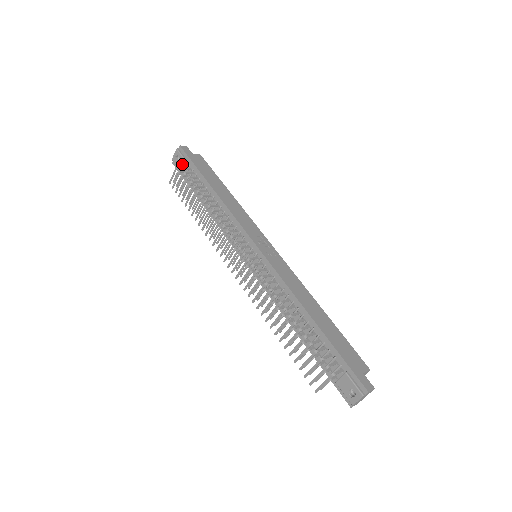
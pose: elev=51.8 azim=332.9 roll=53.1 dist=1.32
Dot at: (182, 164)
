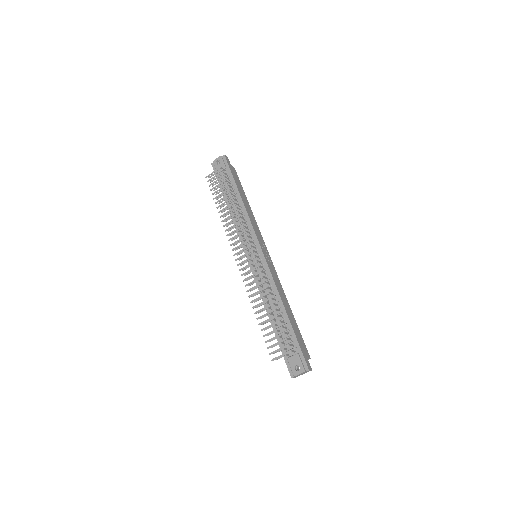
Dot at: (223, 169)
